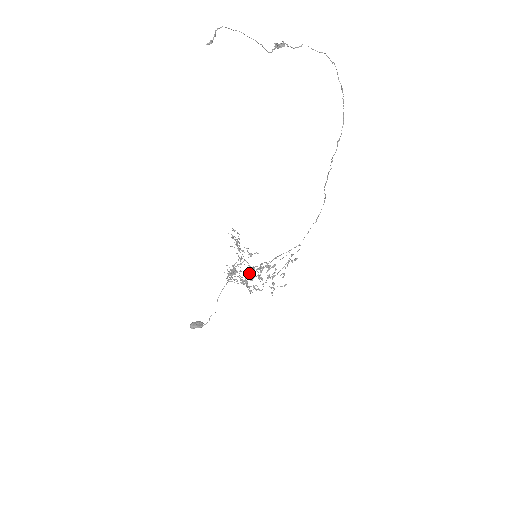
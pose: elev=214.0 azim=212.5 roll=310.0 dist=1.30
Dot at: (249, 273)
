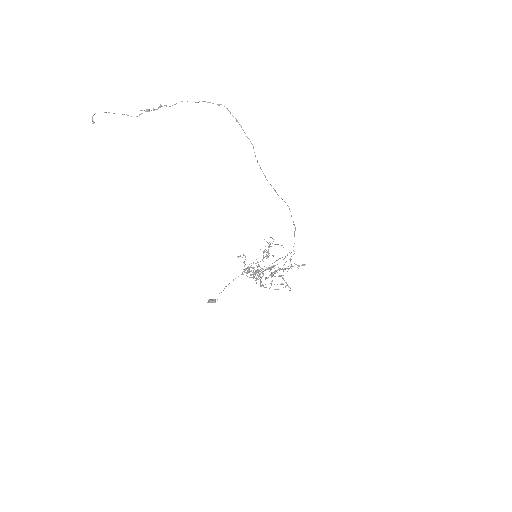
Dot at: (257, 270)
